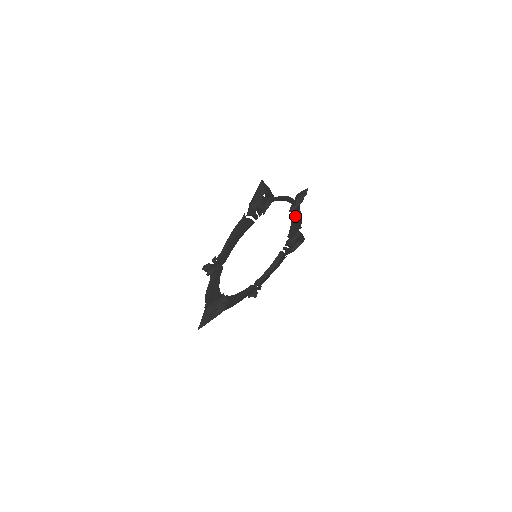
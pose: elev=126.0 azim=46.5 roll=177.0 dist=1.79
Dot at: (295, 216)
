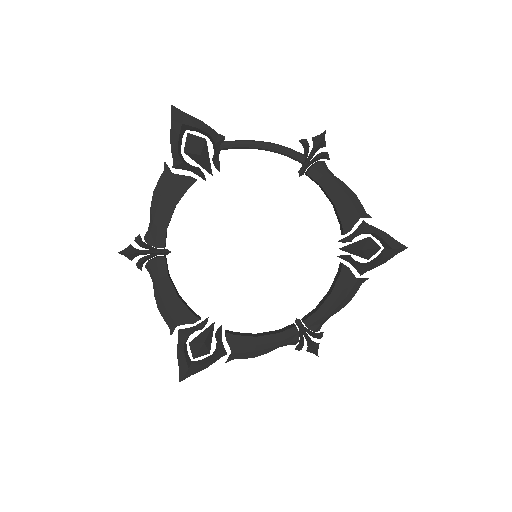
Dot at: (320, 184)
